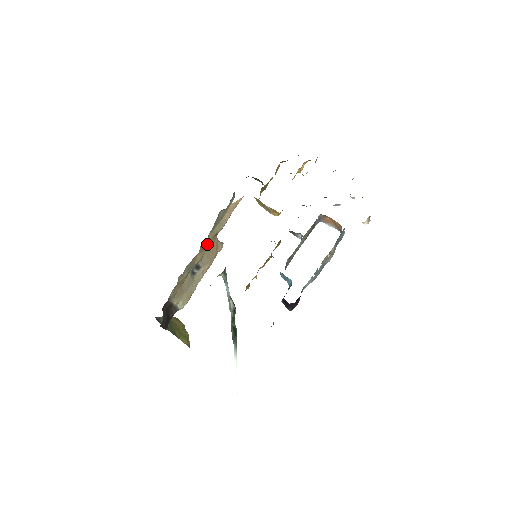
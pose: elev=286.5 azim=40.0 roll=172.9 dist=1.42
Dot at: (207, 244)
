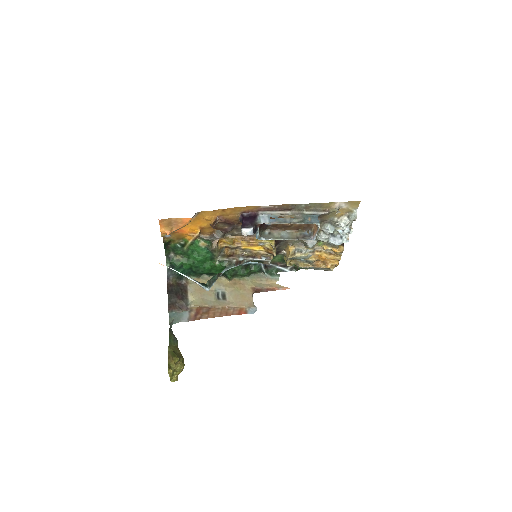
Dot at: (240, 284)
